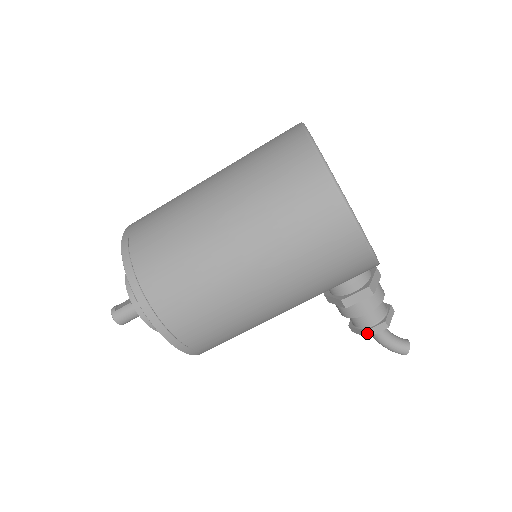
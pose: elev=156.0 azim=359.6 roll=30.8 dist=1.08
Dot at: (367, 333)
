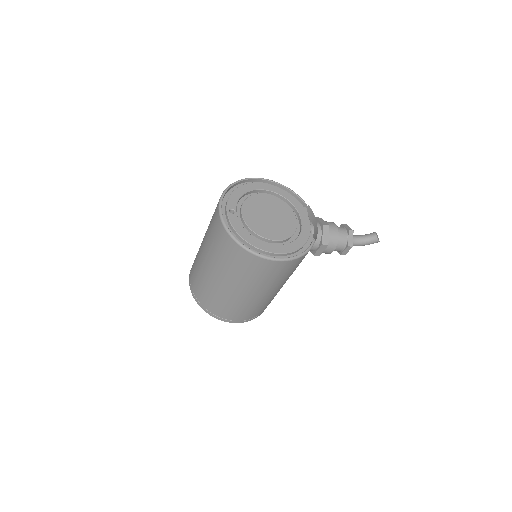
Dot at: (343, 254)
